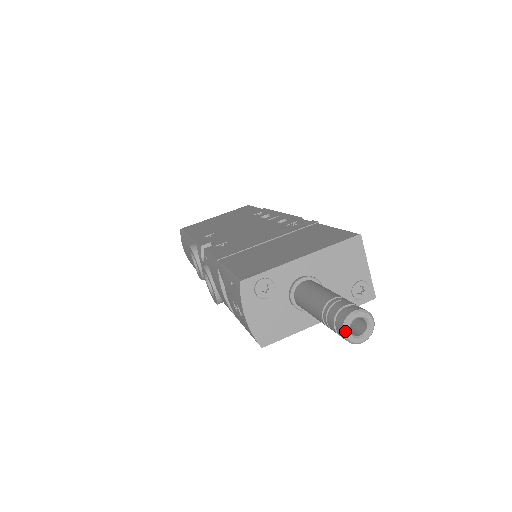
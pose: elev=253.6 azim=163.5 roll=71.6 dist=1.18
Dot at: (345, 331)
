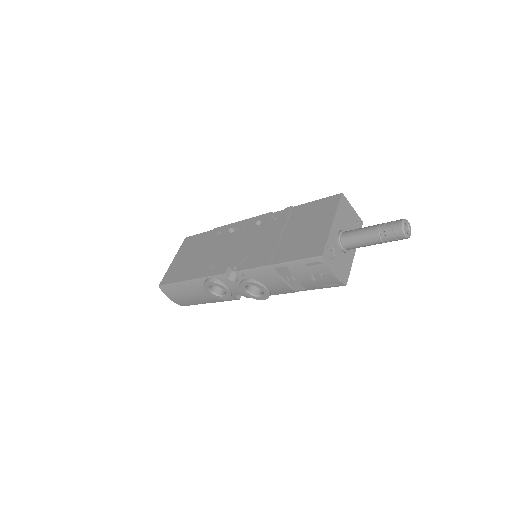
Dot at: (405, 234)
